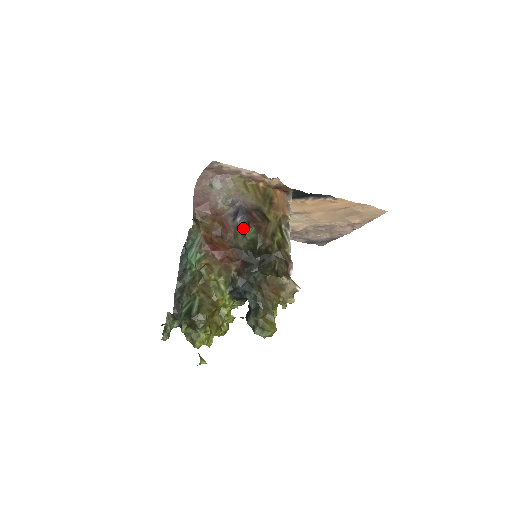
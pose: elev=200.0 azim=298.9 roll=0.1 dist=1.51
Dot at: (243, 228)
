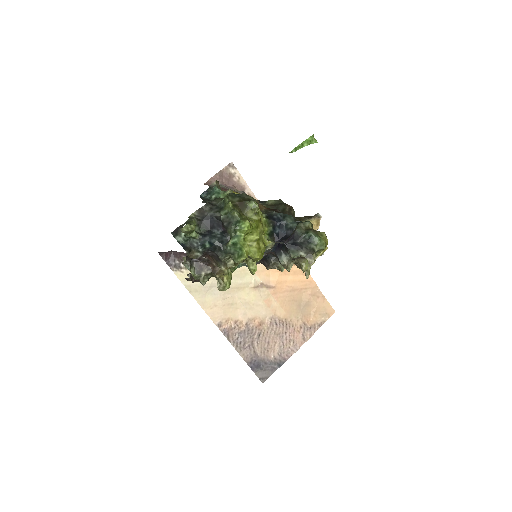
Dot at: (260, 202)
